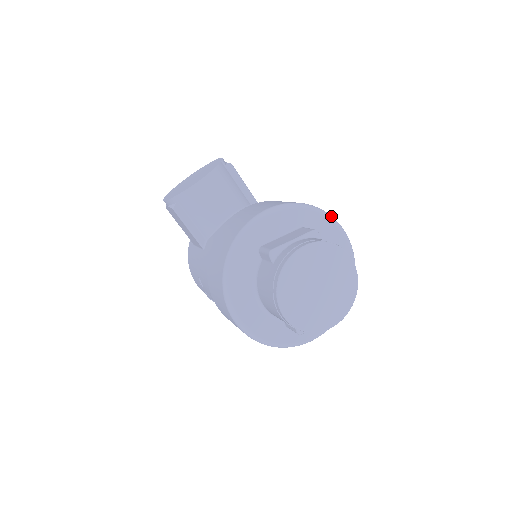
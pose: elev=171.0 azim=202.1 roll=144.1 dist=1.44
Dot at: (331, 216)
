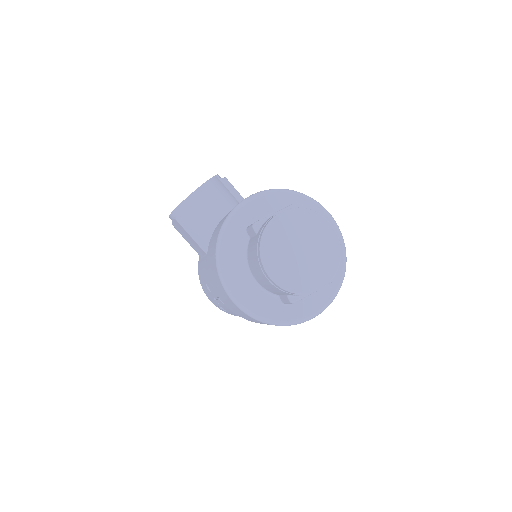
Dot at: (313, 199)
